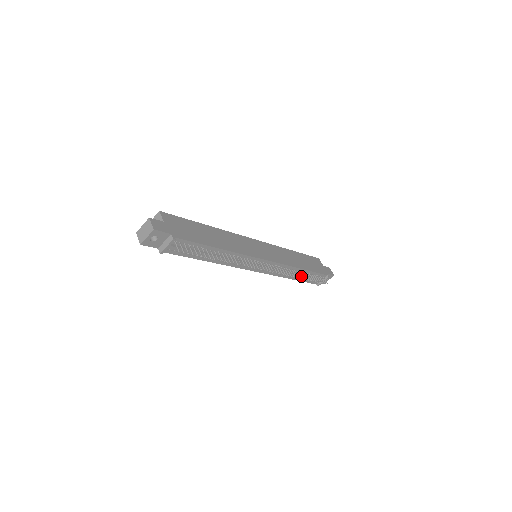
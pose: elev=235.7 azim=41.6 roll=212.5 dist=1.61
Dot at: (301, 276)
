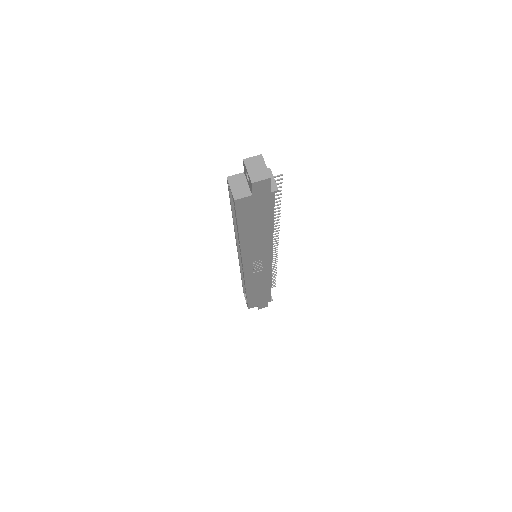
Dot at: occluded
